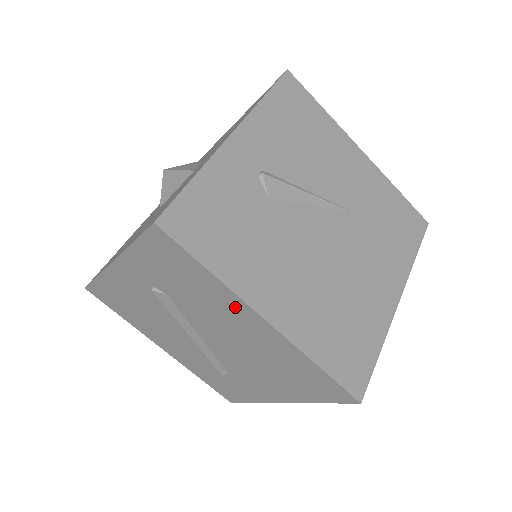
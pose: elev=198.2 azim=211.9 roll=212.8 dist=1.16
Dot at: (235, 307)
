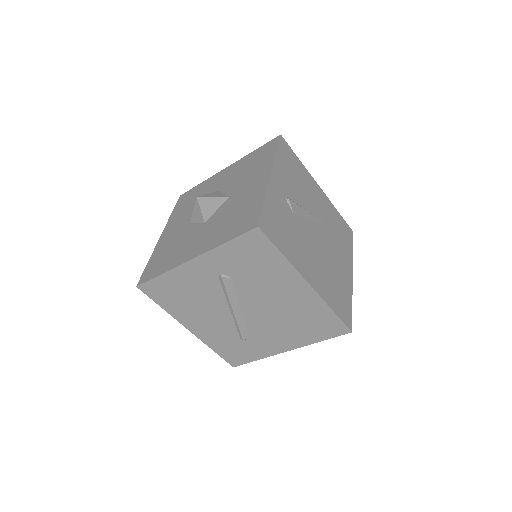
Dot at: (289, 278)
